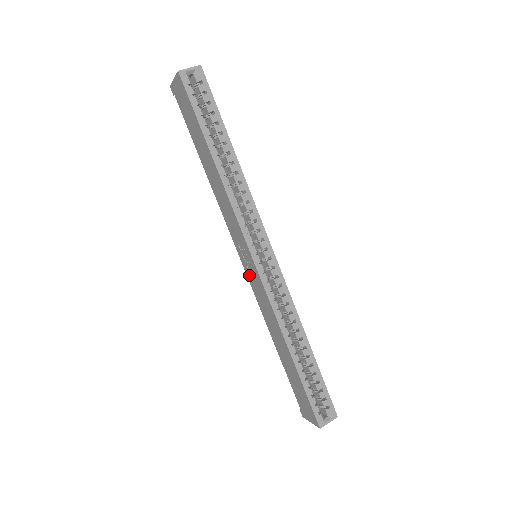
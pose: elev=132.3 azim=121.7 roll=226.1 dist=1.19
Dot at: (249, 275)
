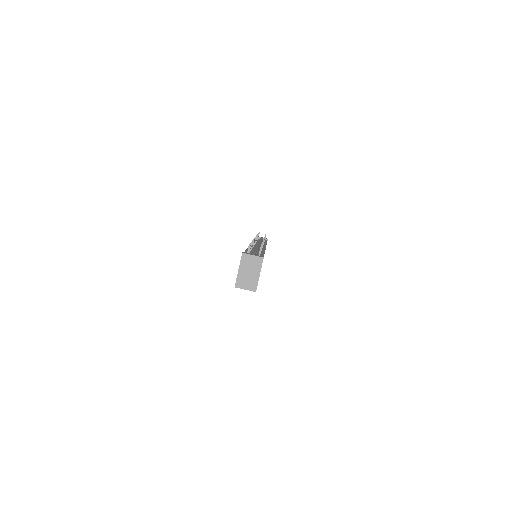
Dot at: occluded
